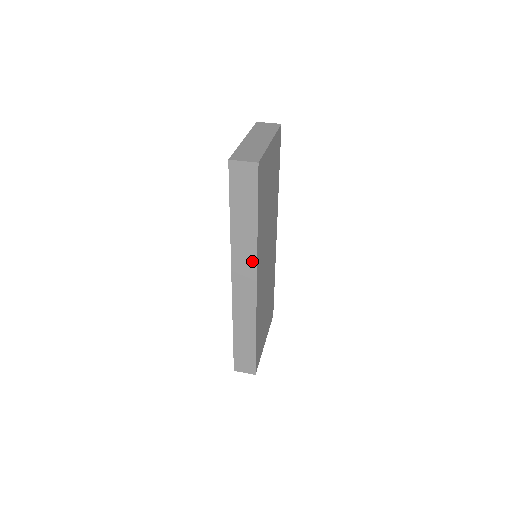
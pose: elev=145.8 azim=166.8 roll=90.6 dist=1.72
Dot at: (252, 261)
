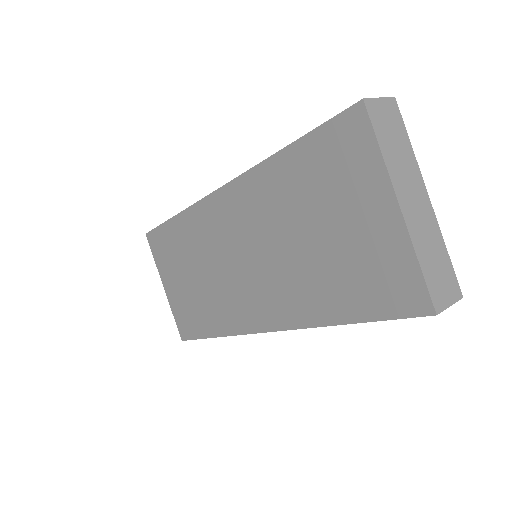
Dot at: occluded
